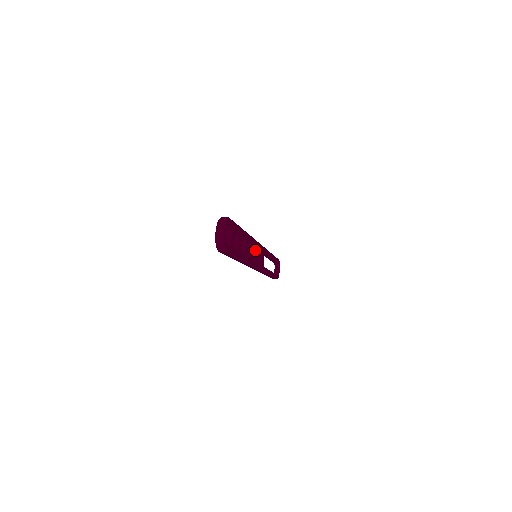
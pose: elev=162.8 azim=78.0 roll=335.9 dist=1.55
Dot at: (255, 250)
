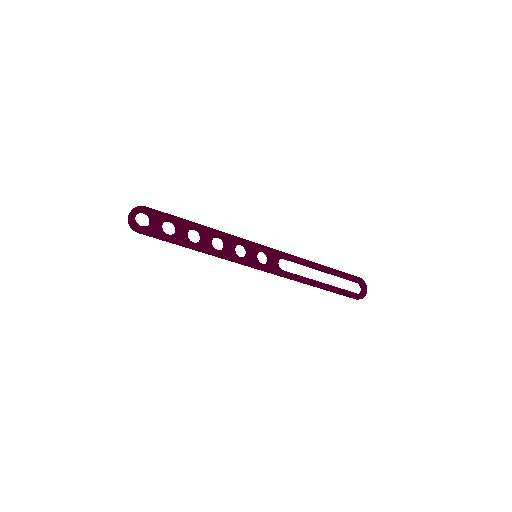
Dot at: (247, 248)
